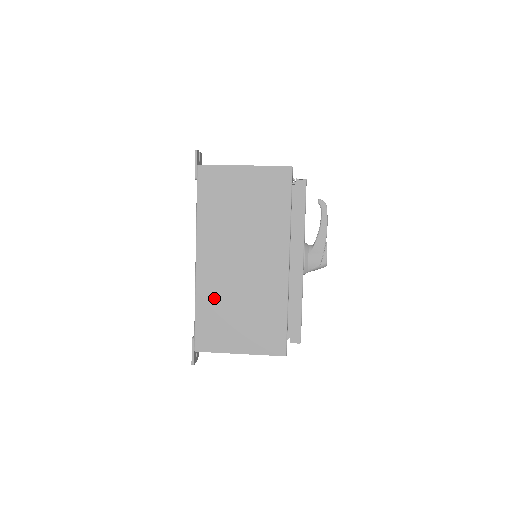
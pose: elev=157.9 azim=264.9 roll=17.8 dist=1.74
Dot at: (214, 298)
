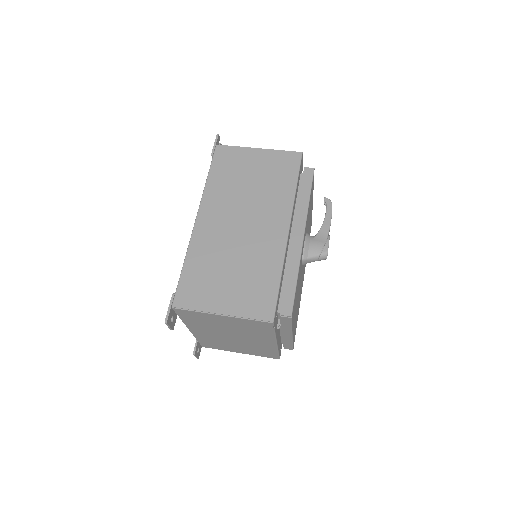
Dot at: (206, 255)
